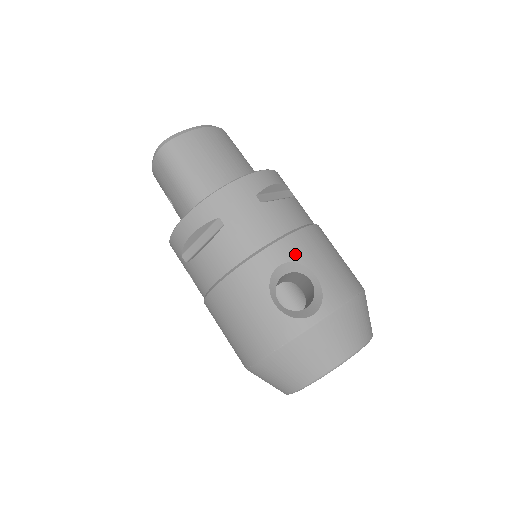
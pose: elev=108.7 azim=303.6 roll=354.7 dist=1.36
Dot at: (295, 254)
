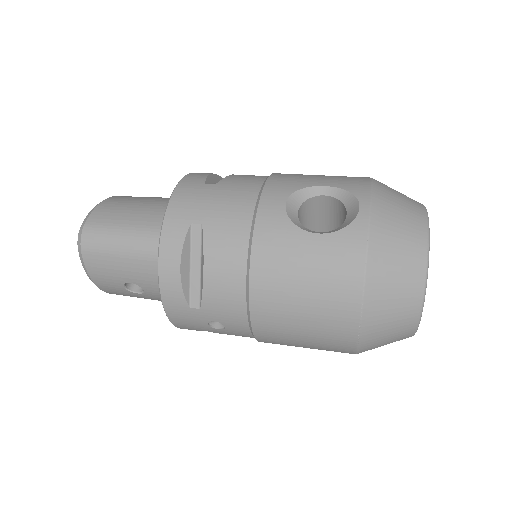
Dot at: (288, 187)
